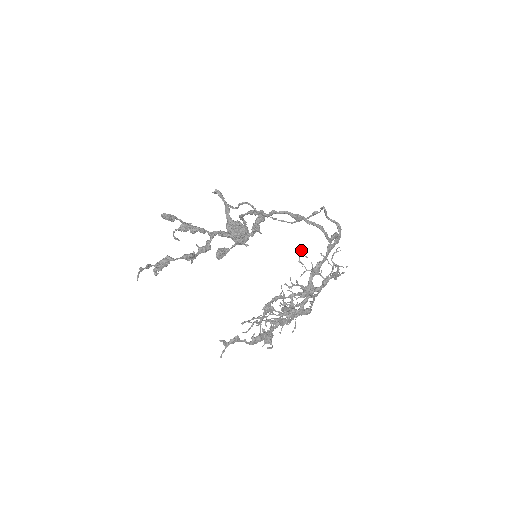
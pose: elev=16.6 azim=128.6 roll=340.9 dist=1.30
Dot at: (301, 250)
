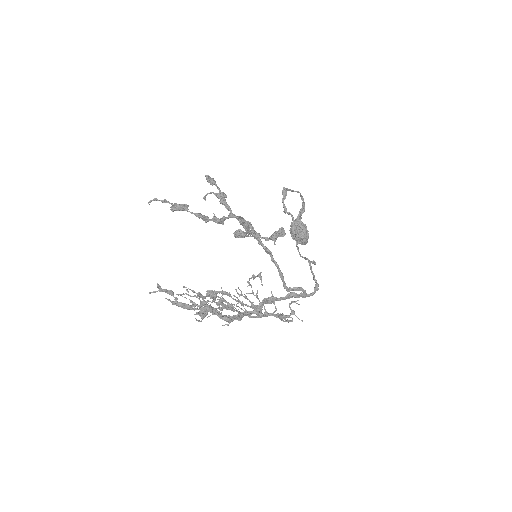
Dot at: (261, 276)
